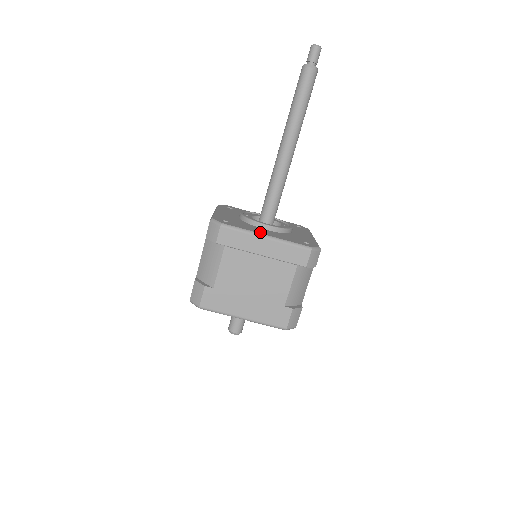
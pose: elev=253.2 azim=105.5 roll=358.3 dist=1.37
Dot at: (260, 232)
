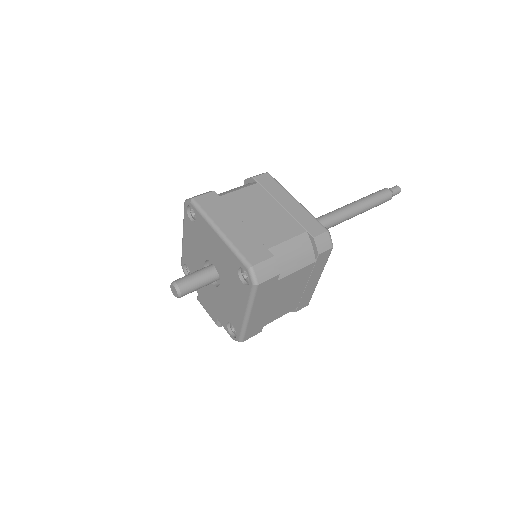
Dot at: occluded
